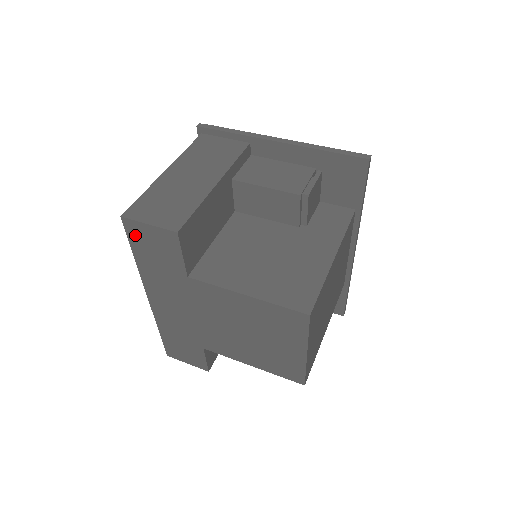
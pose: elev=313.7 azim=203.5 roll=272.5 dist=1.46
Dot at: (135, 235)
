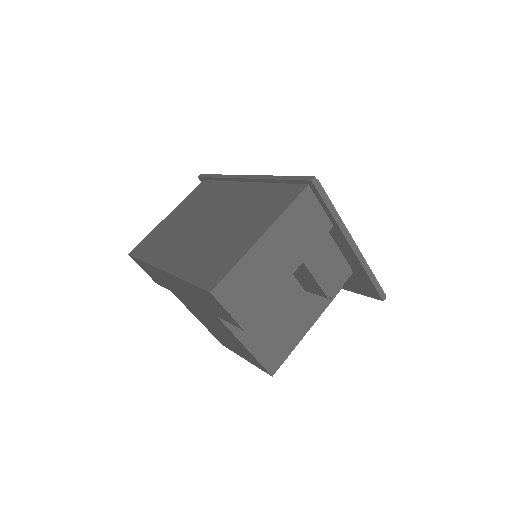
Dot at: (207, 295)
